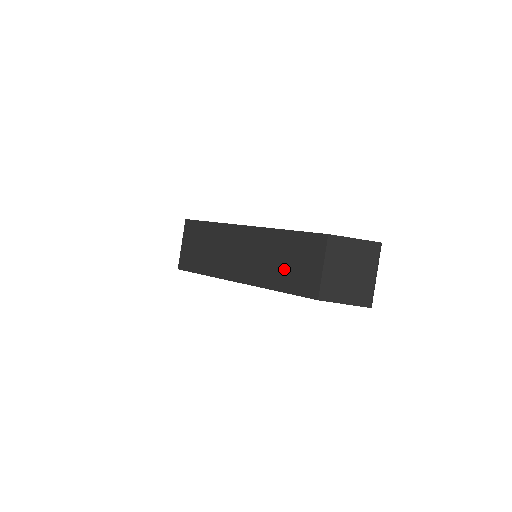
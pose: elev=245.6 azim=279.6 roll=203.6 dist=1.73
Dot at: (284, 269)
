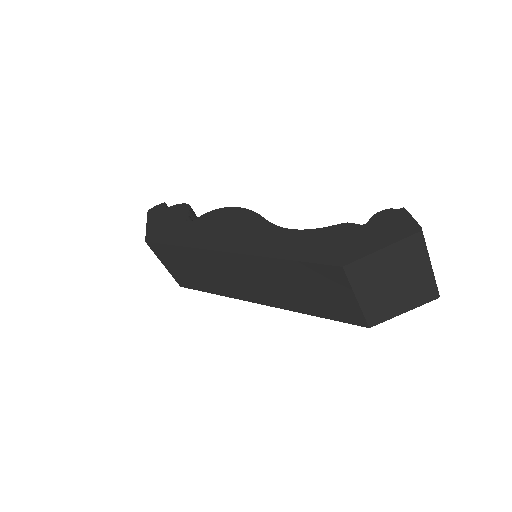
Dot at: (305, 297)
